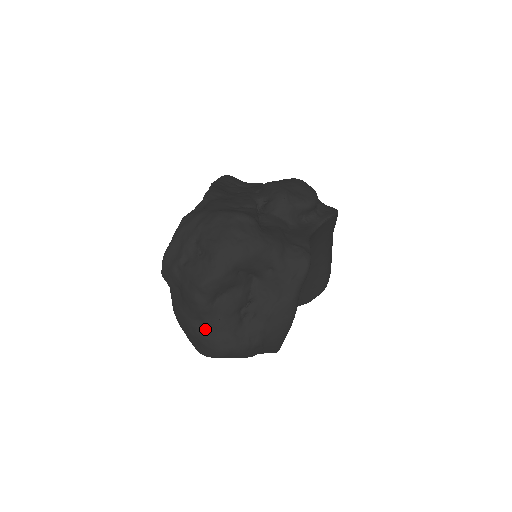
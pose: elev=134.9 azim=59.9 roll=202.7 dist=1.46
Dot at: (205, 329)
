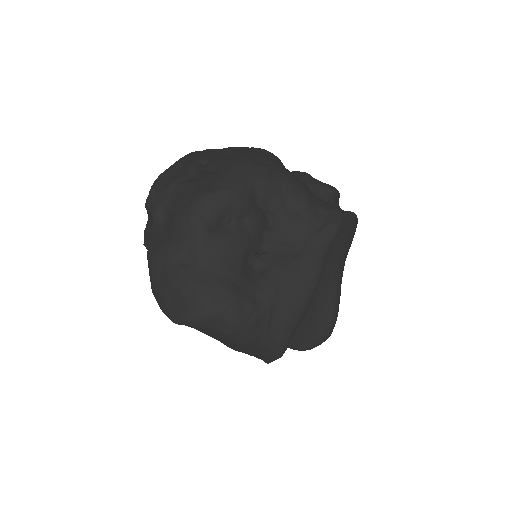
Dot at: (194, 269)
